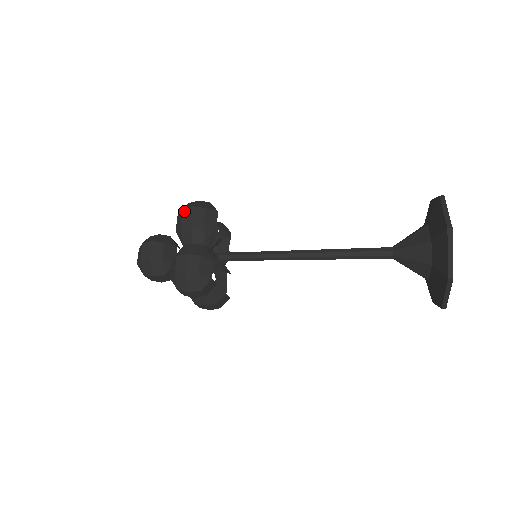
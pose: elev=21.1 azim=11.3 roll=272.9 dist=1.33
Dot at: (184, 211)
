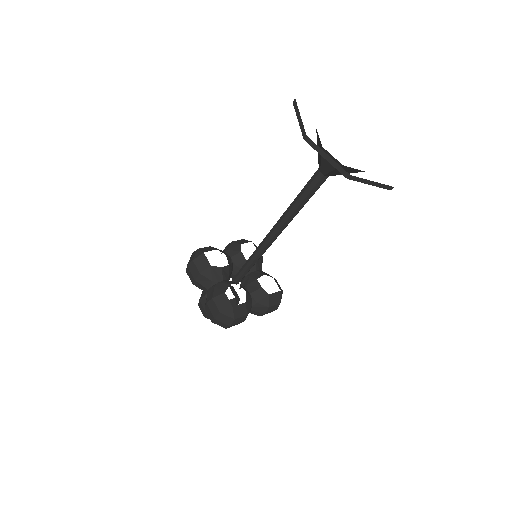
Dot at: (187, 272)
